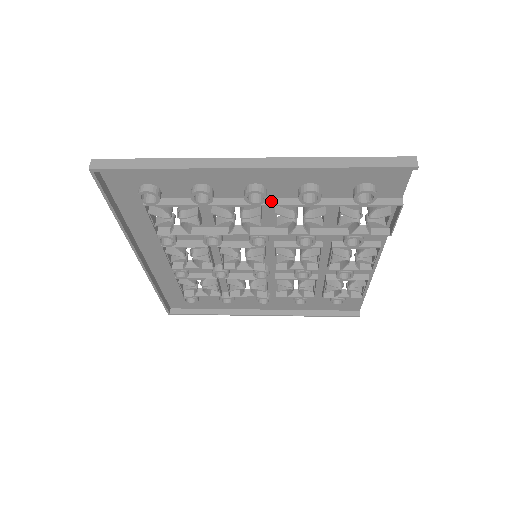
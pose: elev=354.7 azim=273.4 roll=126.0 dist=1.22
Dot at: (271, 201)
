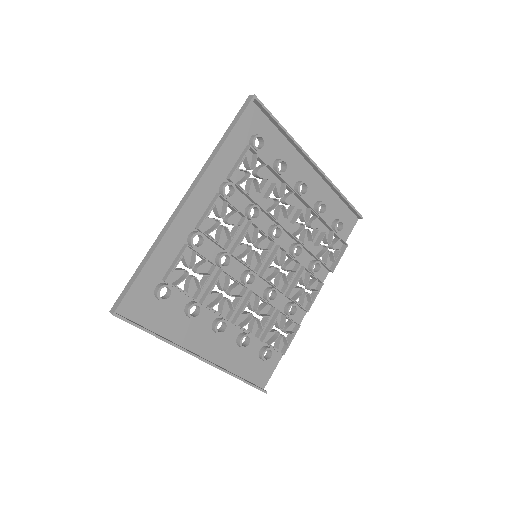
Dot at: (303, 200)
